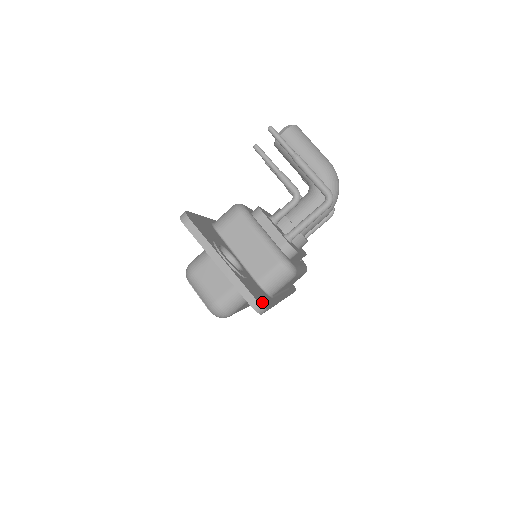
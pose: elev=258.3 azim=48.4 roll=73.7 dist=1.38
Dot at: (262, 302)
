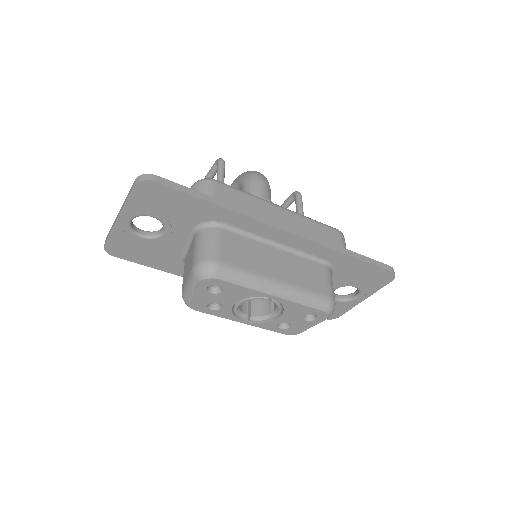
Dot at: occluded
